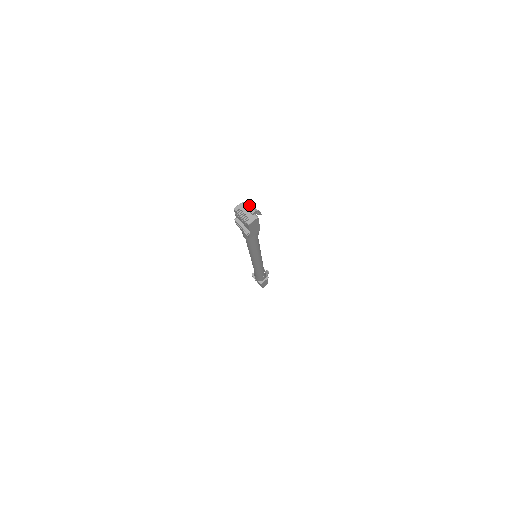
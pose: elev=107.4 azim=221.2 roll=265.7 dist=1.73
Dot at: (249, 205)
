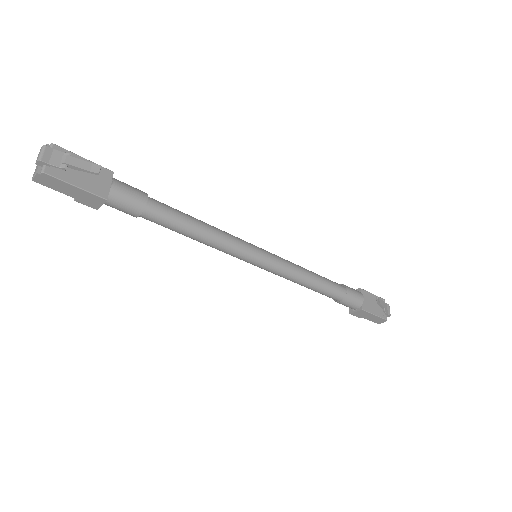
Dot at: (41, 149)
